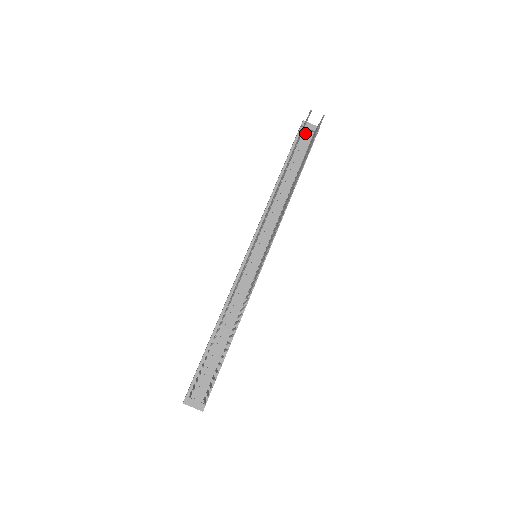
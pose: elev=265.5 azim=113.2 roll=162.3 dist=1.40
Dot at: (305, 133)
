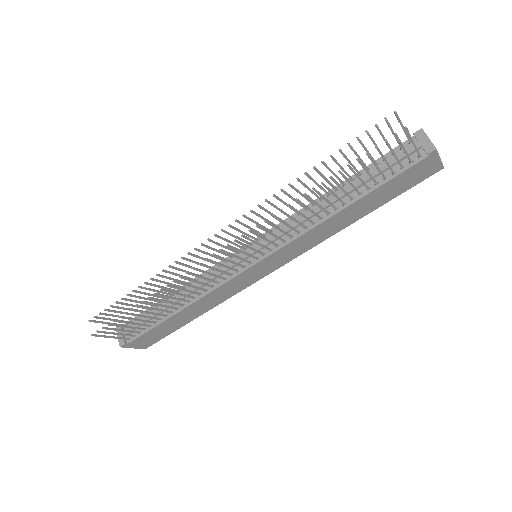
Dot at: (412, 147)
